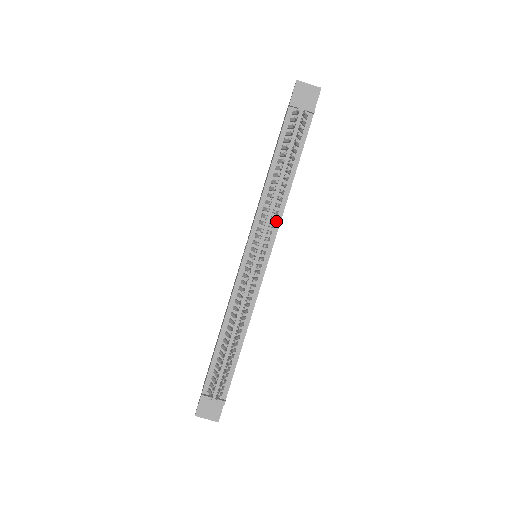
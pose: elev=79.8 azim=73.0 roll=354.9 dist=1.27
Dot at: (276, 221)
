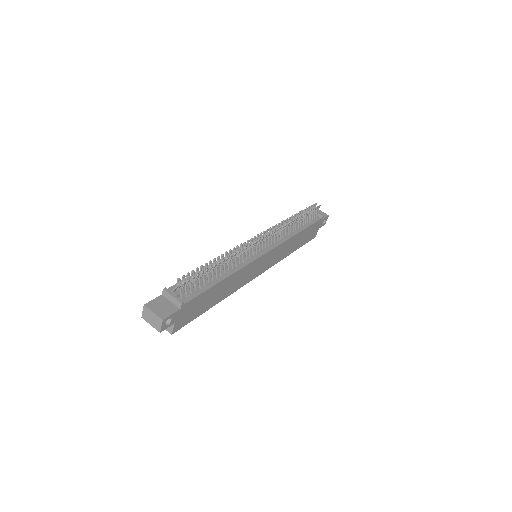
Dot at: (281, 240)
